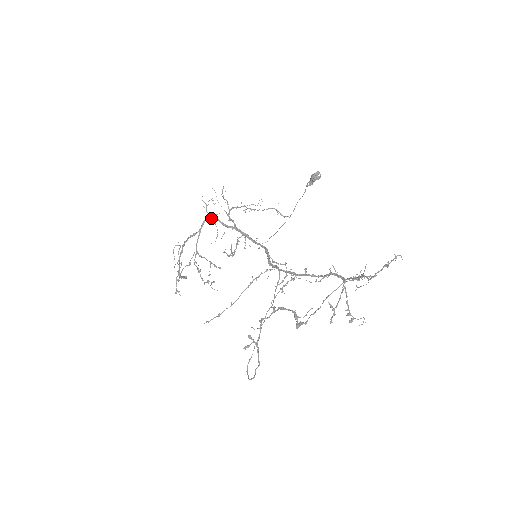
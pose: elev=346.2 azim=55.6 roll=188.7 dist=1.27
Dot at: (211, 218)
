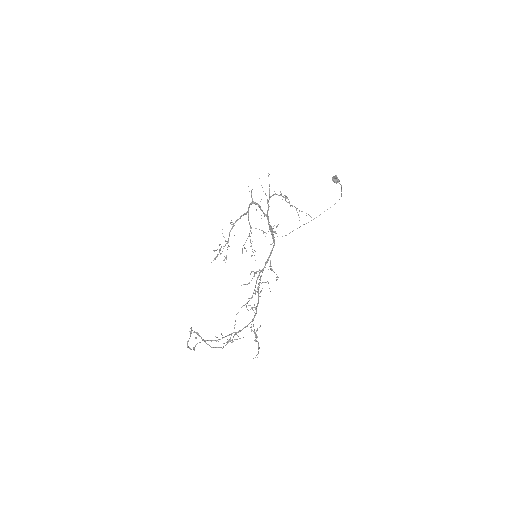
Dot at: occluded
